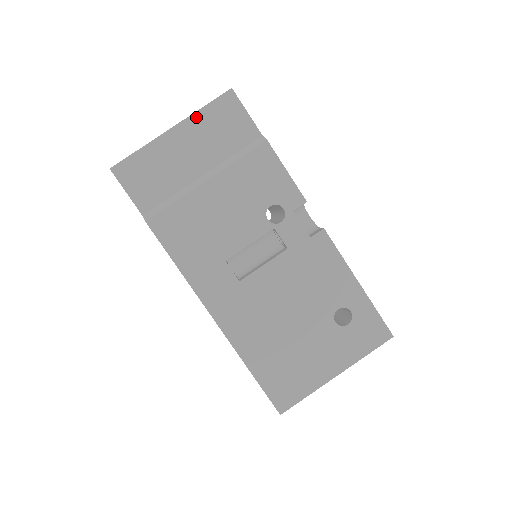
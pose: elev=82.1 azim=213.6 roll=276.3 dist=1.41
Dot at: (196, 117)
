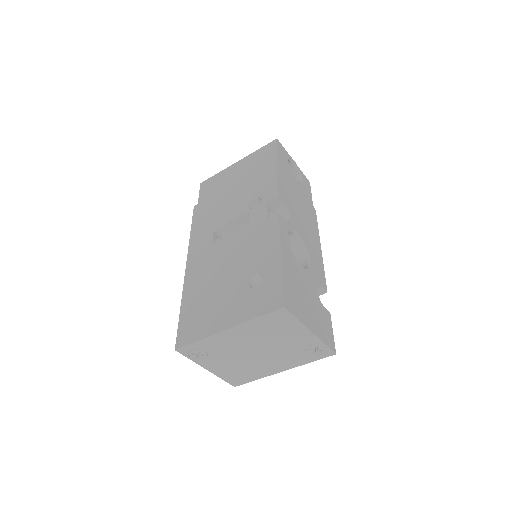
Dot at: (251, 155)
